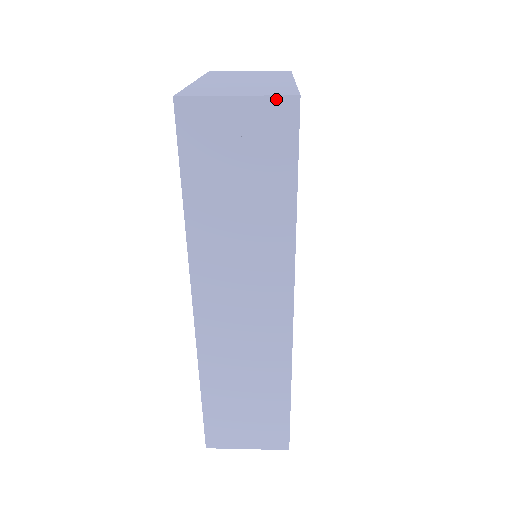
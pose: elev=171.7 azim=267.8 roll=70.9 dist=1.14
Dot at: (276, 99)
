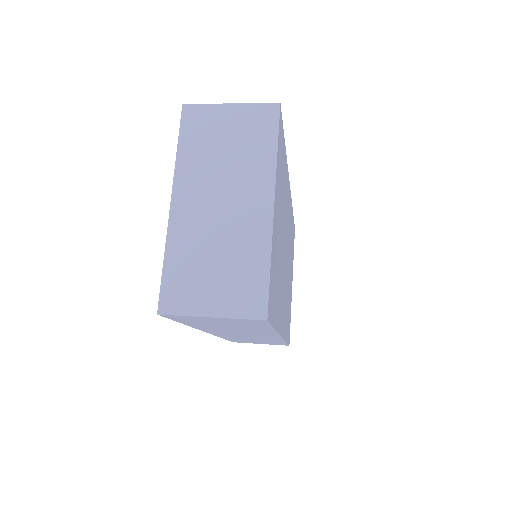
Dot at: (246, 320)
